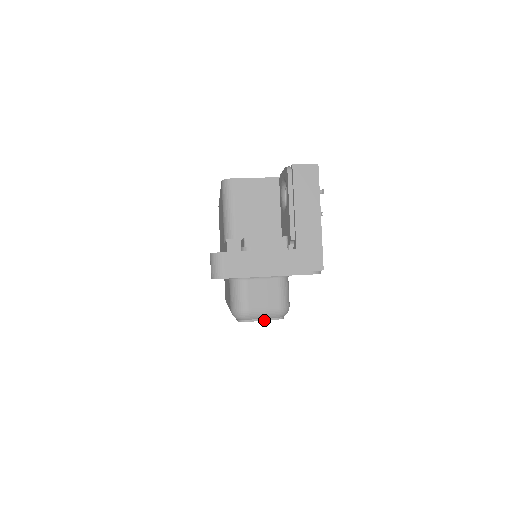
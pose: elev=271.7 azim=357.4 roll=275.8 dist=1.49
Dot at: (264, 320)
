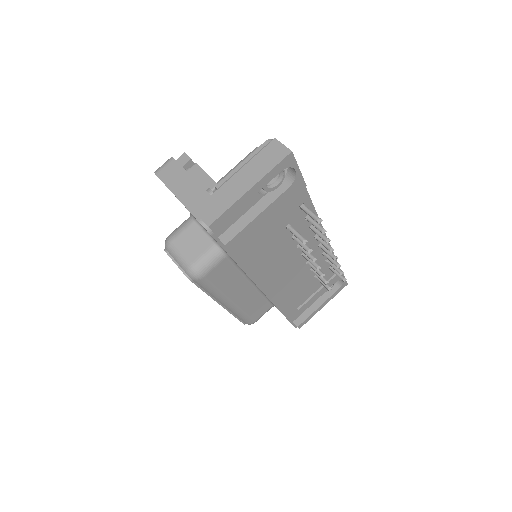
Dot at: (175, 263)
